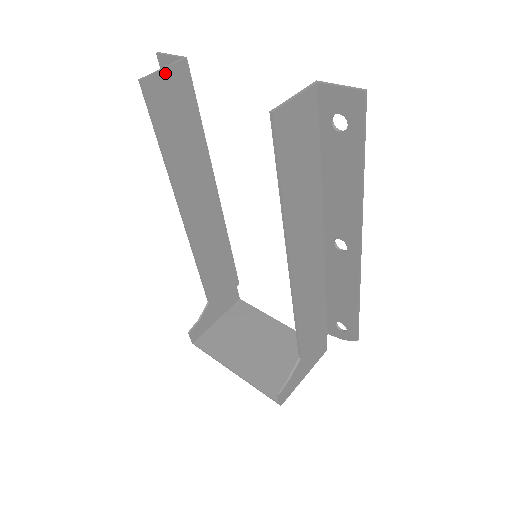
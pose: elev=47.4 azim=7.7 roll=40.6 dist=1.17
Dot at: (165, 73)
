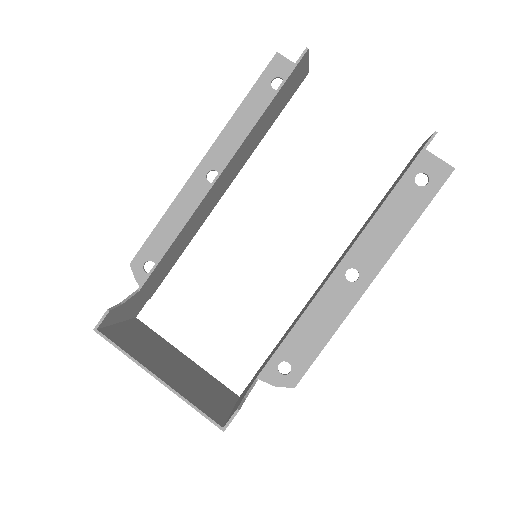
Dot at: (306, 65)
